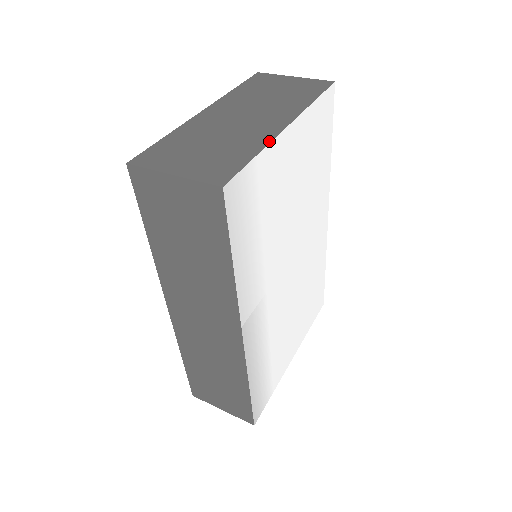
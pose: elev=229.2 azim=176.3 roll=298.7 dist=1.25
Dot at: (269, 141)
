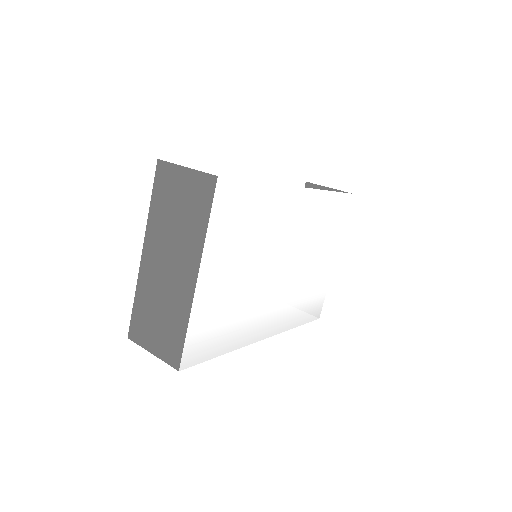
Dot at: (190, 309)
